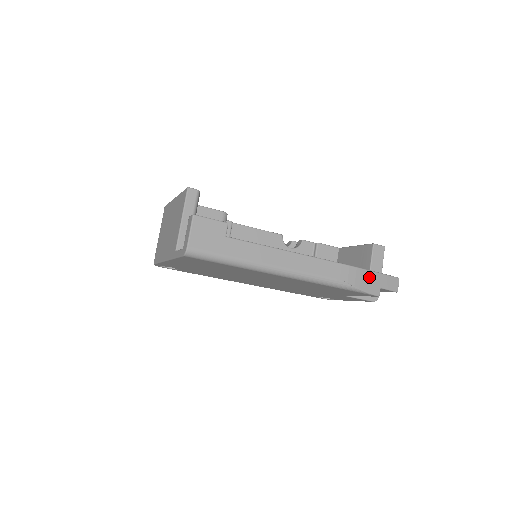
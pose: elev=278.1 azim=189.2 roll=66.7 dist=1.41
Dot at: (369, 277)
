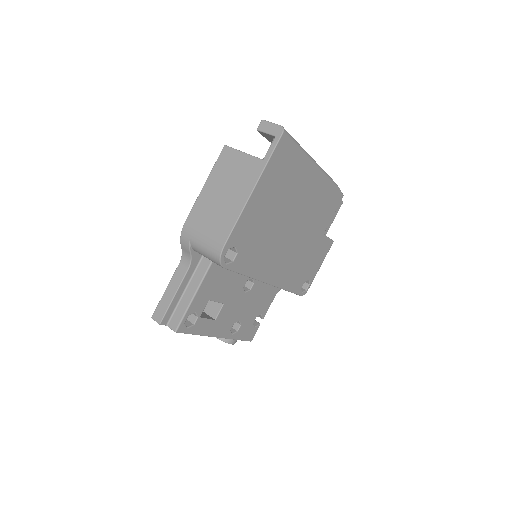
Dot at: occluded
